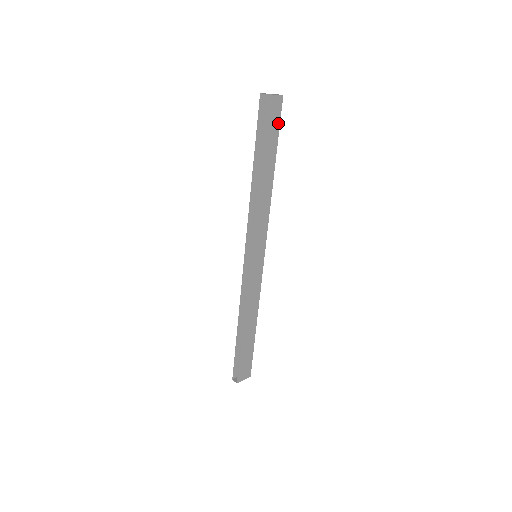
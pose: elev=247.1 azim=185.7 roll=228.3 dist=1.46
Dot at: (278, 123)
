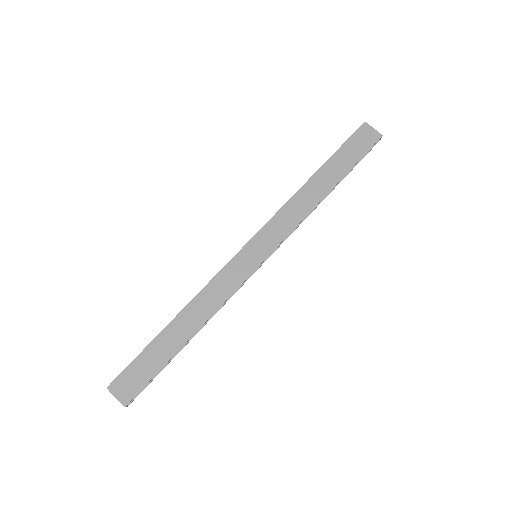
Dot at: (364, 152)
